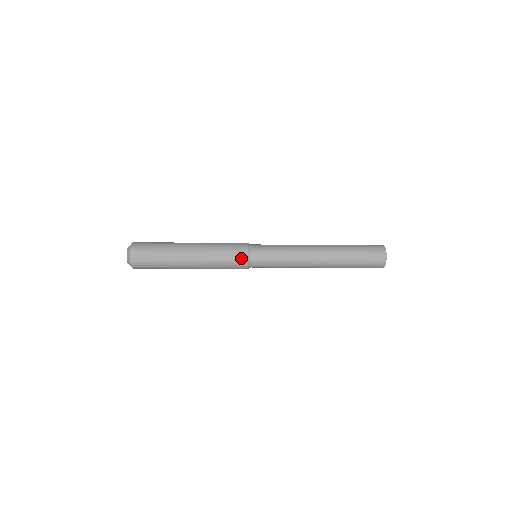
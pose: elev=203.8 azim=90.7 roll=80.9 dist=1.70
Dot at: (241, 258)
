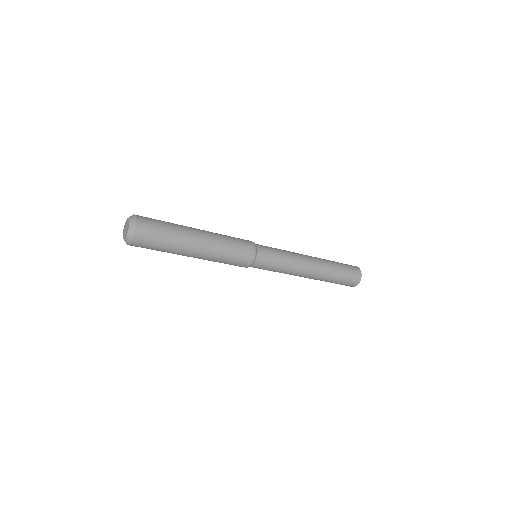
Dot at: (245, 263)
